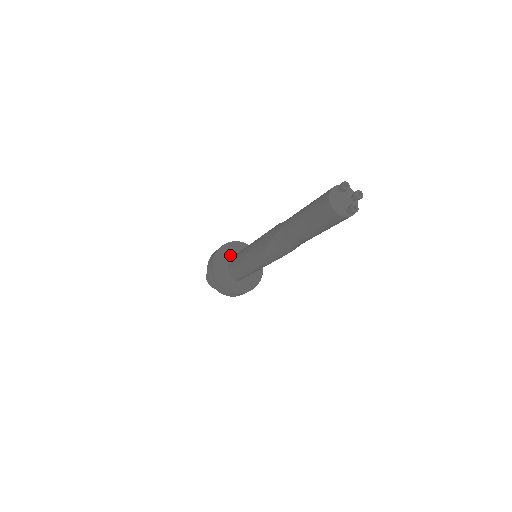
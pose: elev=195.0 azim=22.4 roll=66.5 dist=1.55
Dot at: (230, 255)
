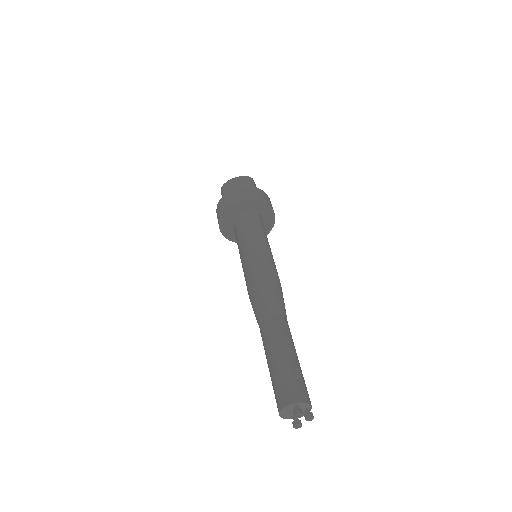
Dot at: (242, 211)
